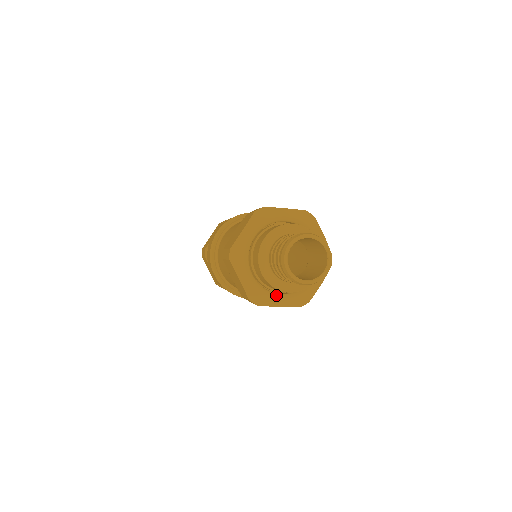
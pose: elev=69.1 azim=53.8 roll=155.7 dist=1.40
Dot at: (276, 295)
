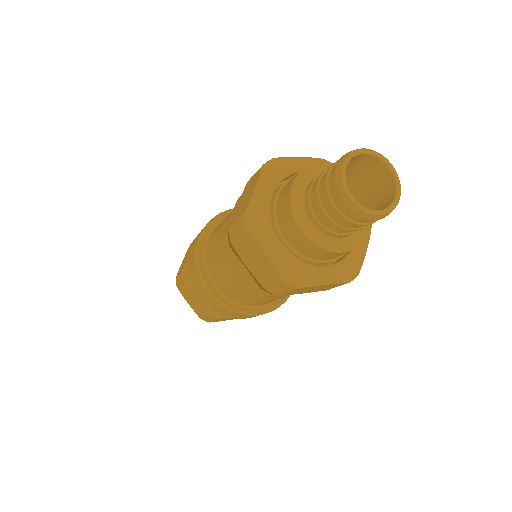
Dot at: (276, 236)
